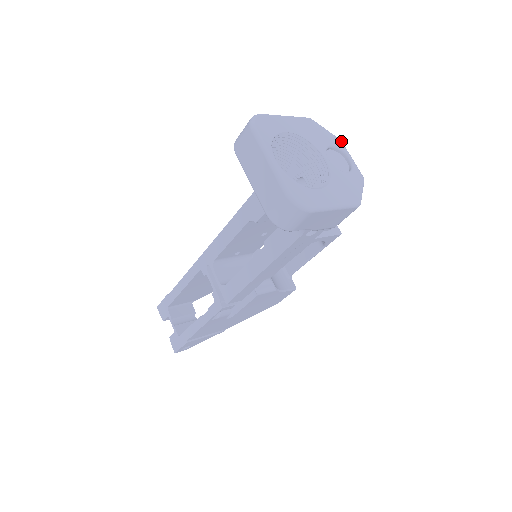
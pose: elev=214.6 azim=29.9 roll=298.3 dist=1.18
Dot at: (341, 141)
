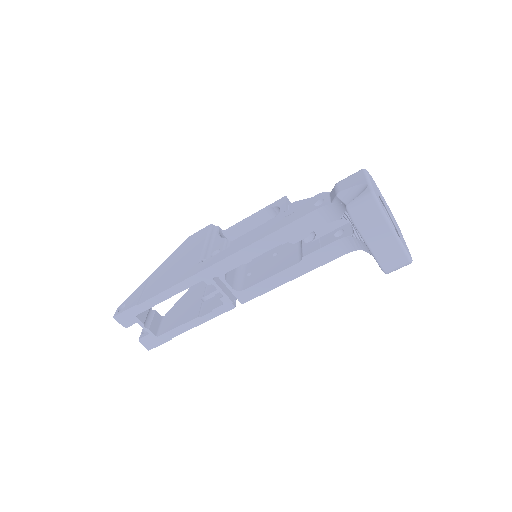
Dot at: occluded
